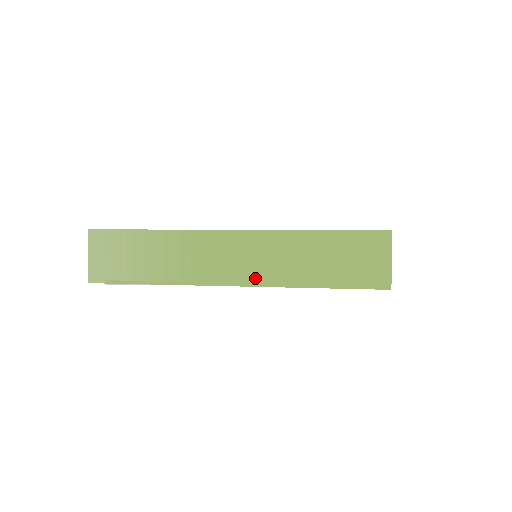
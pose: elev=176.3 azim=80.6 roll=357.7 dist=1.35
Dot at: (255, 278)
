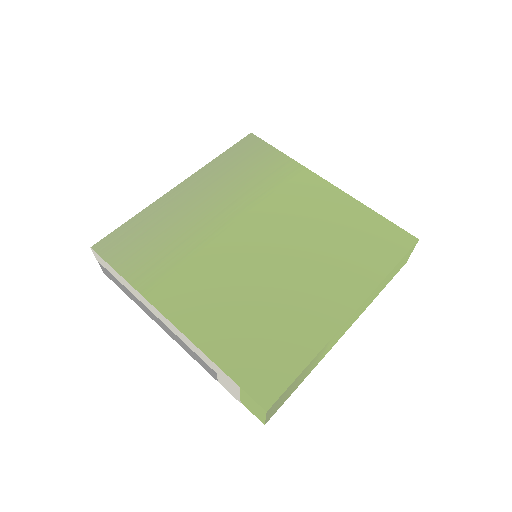
Dot at: (356, 319)
